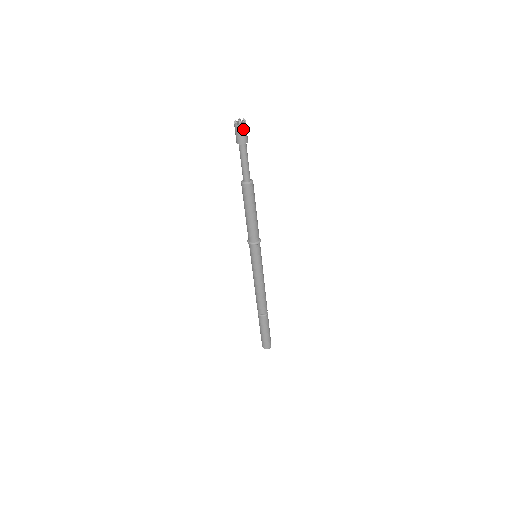
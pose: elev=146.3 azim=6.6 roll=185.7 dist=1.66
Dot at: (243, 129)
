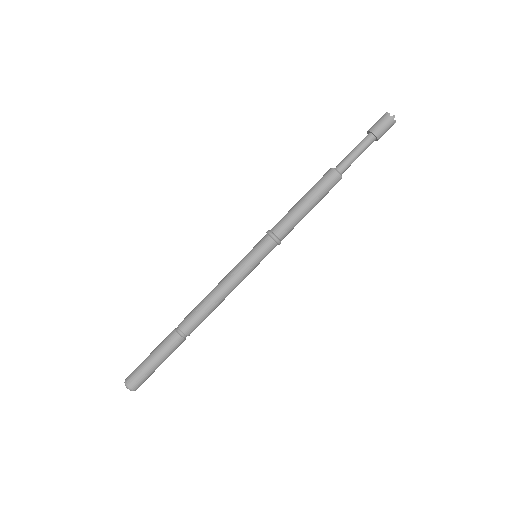
Dot at: (389, 124)
